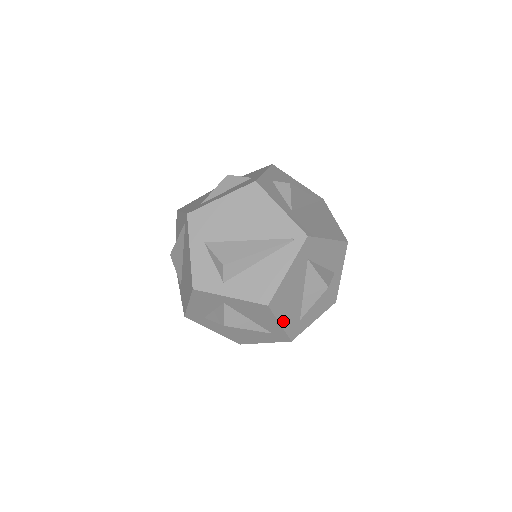
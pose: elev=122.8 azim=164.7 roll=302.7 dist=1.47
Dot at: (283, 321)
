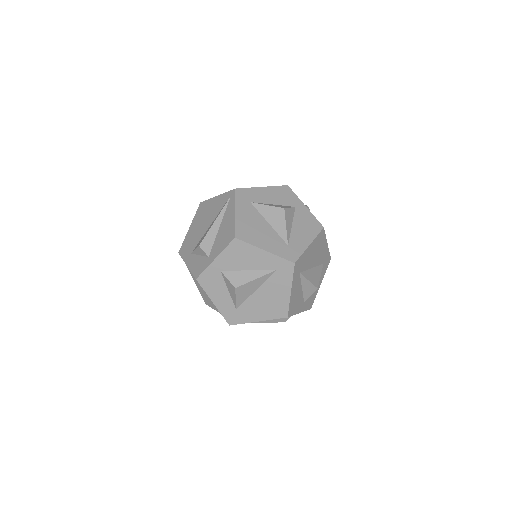
Dot at: (266, 248)
